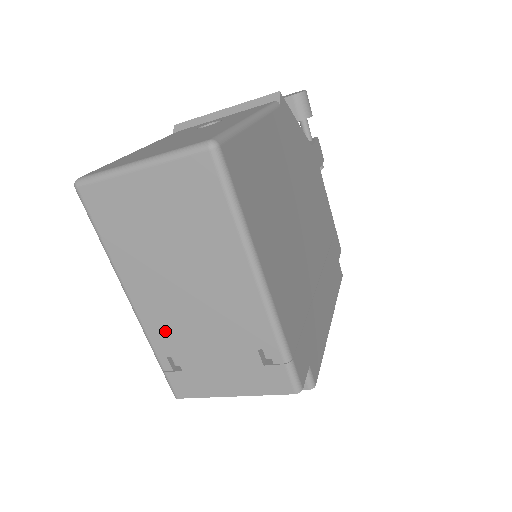
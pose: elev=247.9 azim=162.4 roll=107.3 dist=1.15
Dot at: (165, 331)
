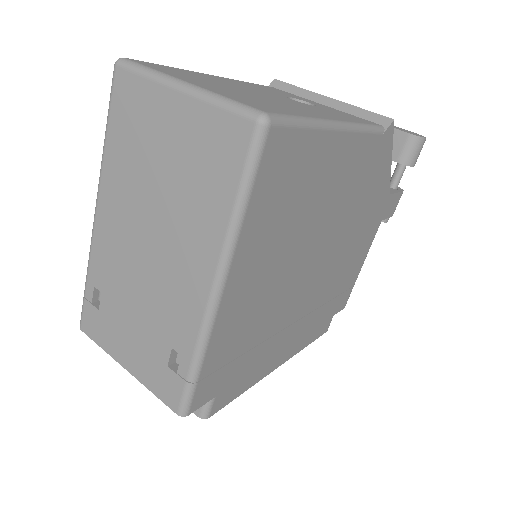
Dot at: (107, 263)
